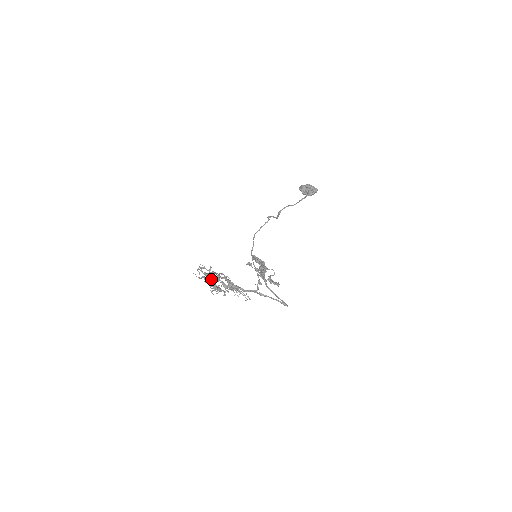
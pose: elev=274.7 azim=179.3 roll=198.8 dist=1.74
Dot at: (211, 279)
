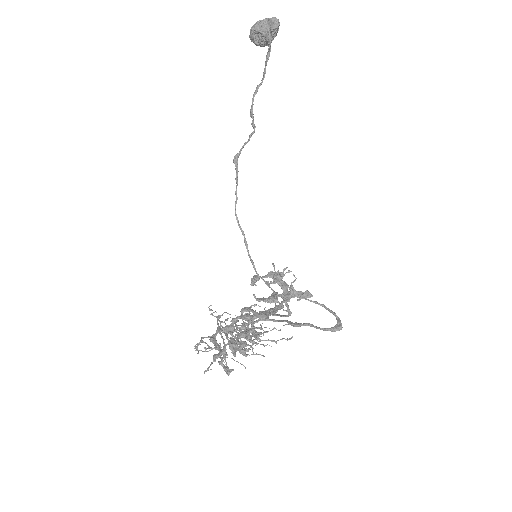
Dot at: occluded
